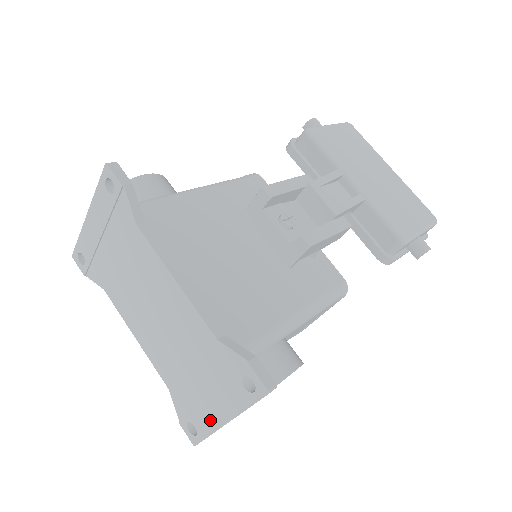
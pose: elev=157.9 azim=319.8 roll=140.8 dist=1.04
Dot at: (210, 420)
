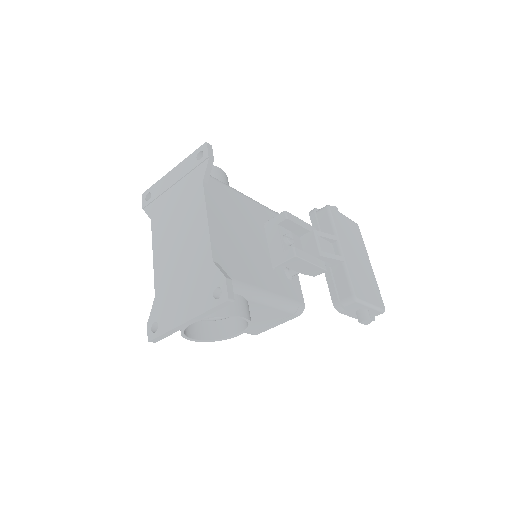
Dot at: (174, 320)
